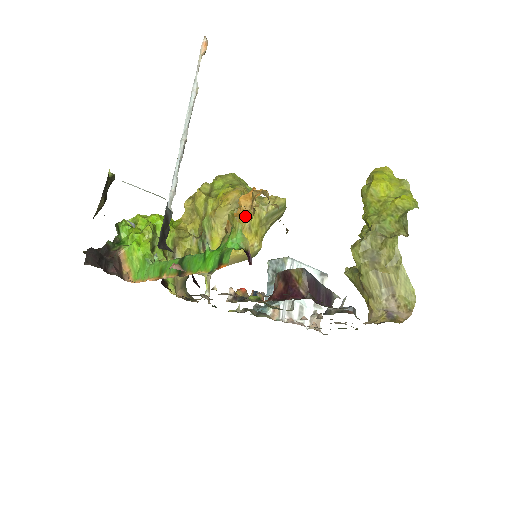
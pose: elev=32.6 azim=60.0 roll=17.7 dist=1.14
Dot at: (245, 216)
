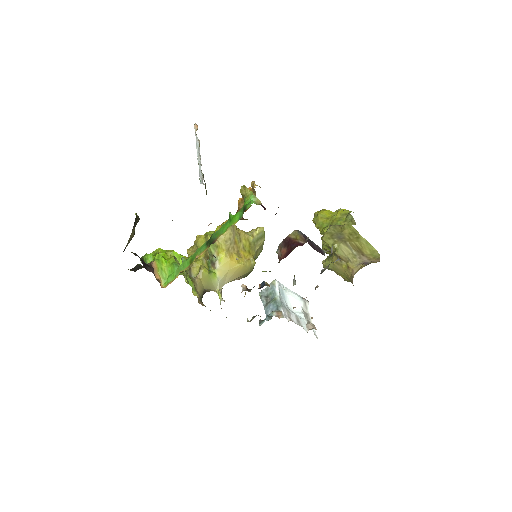
Dot at: occluded
